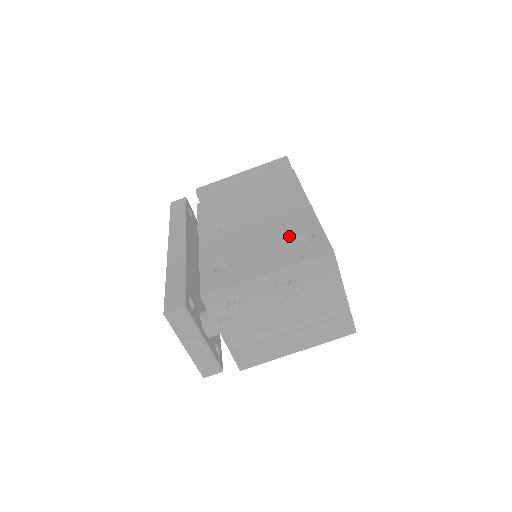
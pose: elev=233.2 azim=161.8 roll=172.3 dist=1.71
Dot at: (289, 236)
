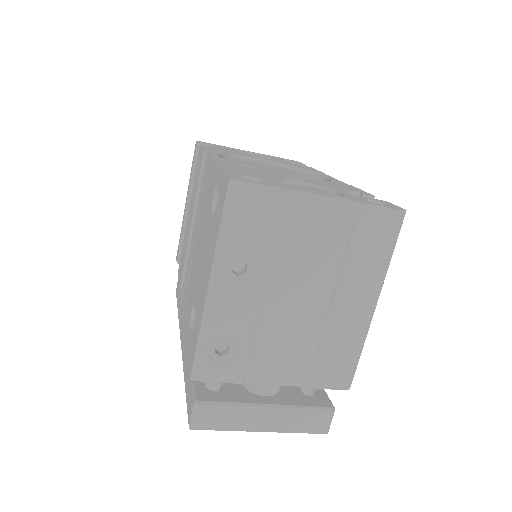
Dot at: (209, 216)
